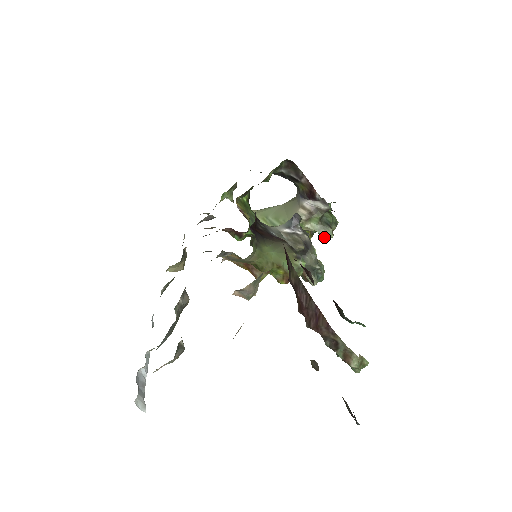
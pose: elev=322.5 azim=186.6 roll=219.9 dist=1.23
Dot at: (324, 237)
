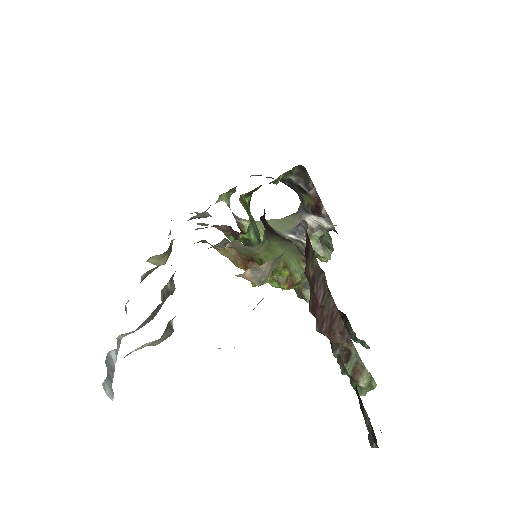
Dot at: (321, 258)
